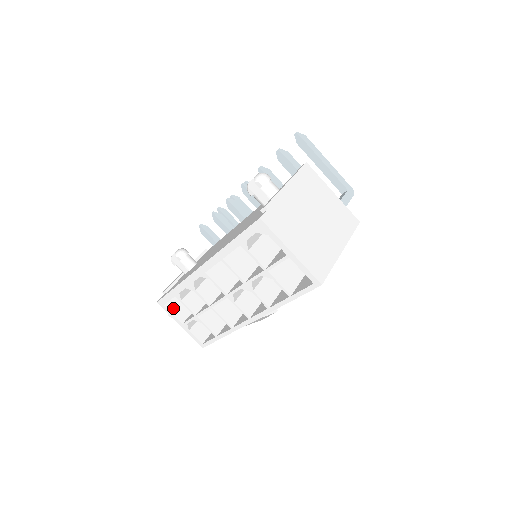
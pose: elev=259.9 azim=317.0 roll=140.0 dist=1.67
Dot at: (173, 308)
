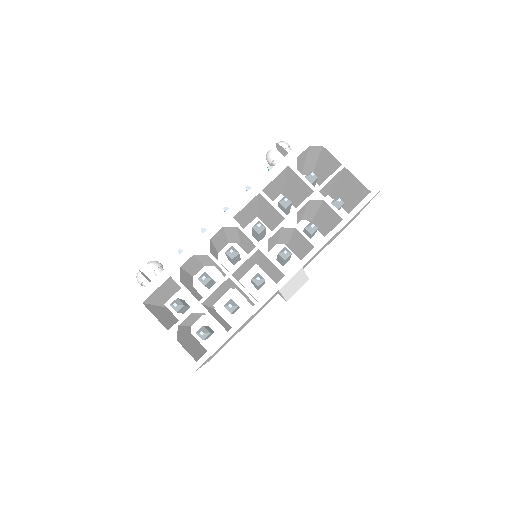
Dot at: (152, 312)
